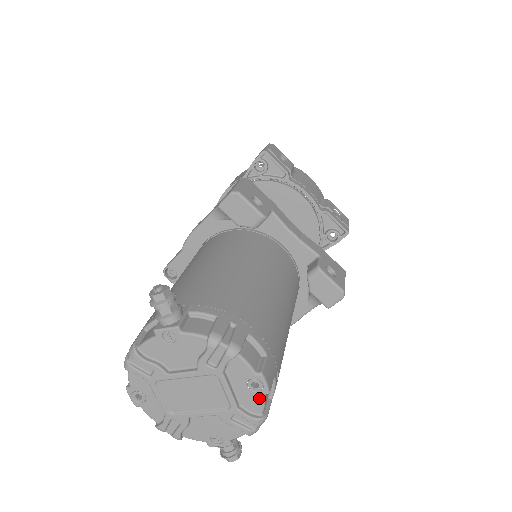
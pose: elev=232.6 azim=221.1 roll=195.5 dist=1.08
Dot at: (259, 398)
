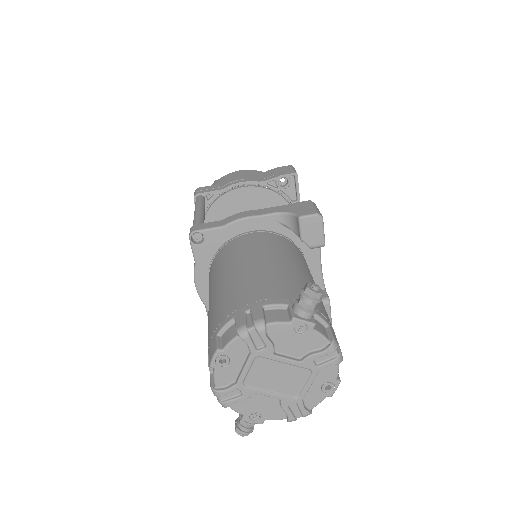
Dot at: (322, 397)
